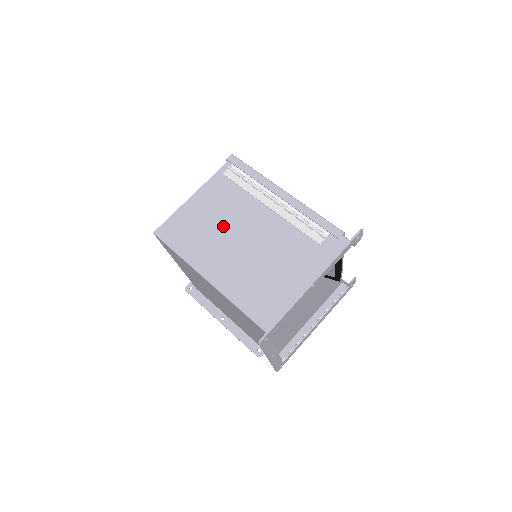
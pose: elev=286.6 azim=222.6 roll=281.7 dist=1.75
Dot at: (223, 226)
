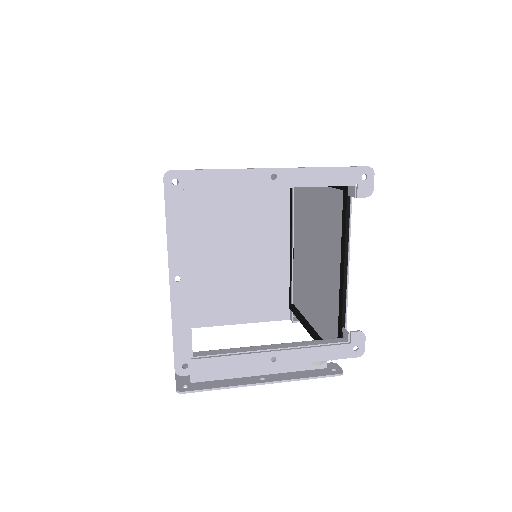
Dot at: occluded
